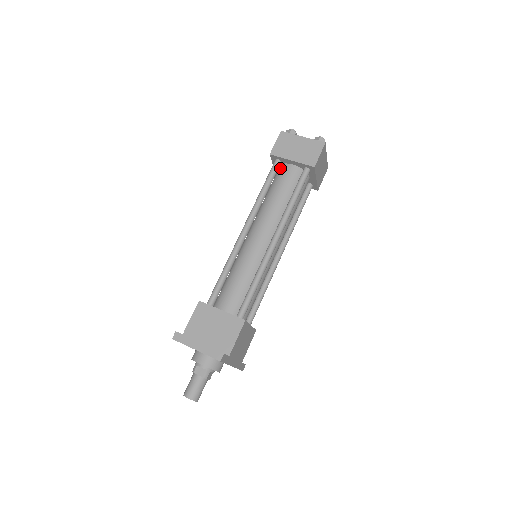
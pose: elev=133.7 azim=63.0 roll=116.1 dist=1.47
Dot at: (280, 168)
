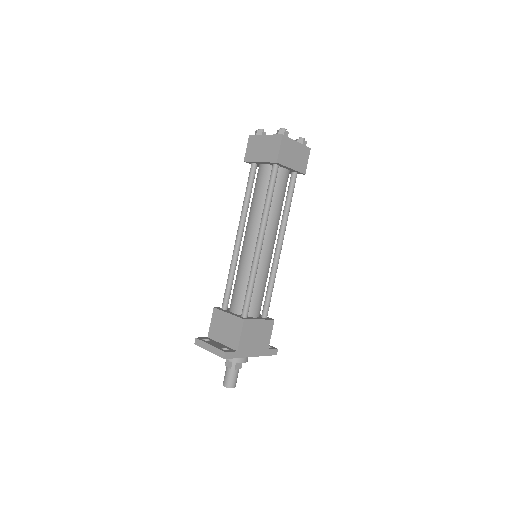
Dot at: (258, 170)
